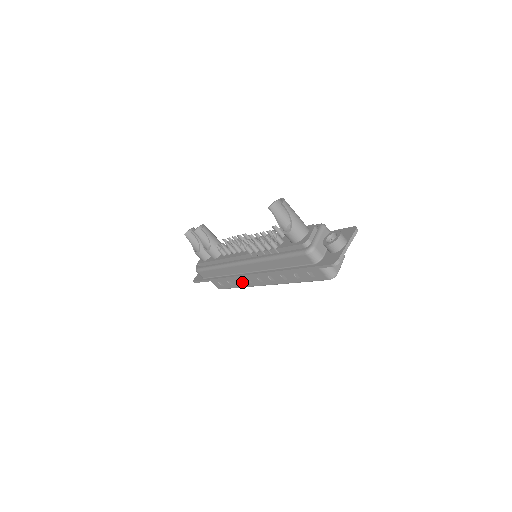
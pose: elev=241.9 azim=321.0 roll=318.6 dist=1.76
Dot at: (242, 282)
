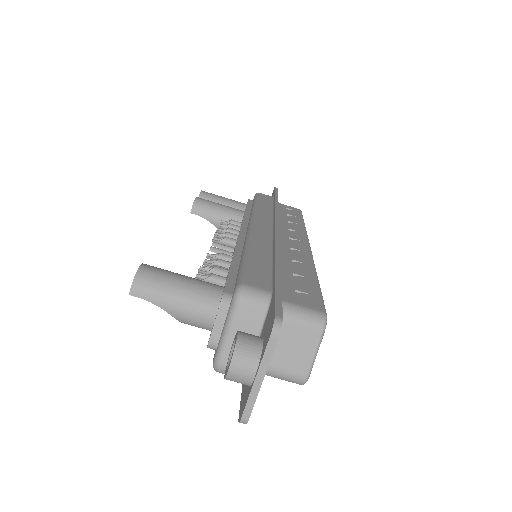
Dot at: occluded
